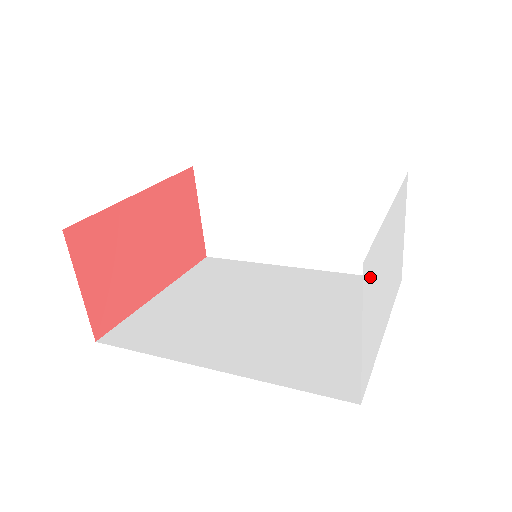
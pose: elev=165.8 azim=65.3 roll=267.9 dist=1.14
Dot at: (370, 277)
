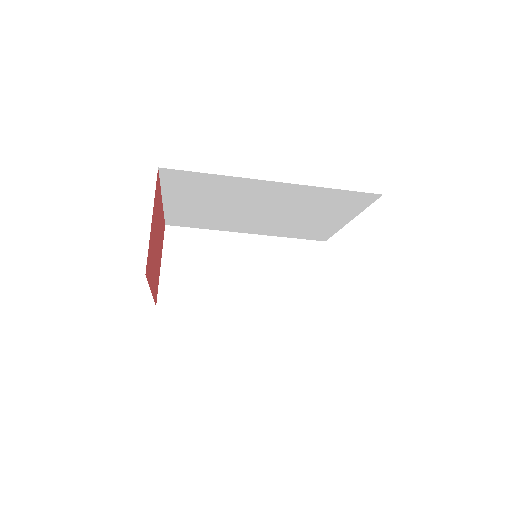
Dot at: occluded
